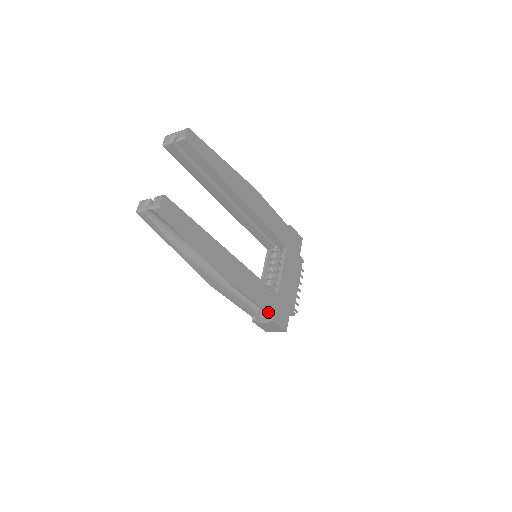
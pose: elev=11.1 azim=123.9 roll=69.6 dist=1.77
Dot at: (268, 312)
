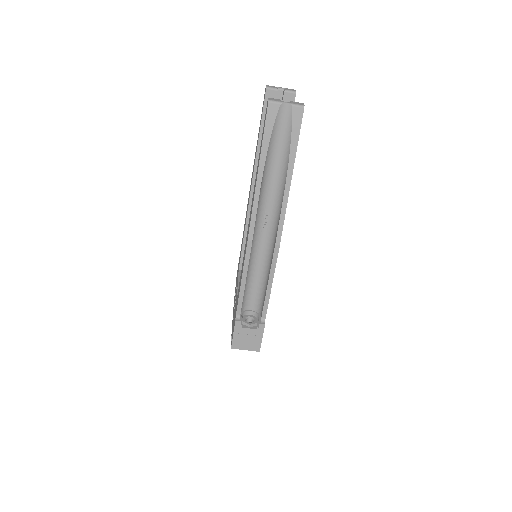
Dot at: occluded
